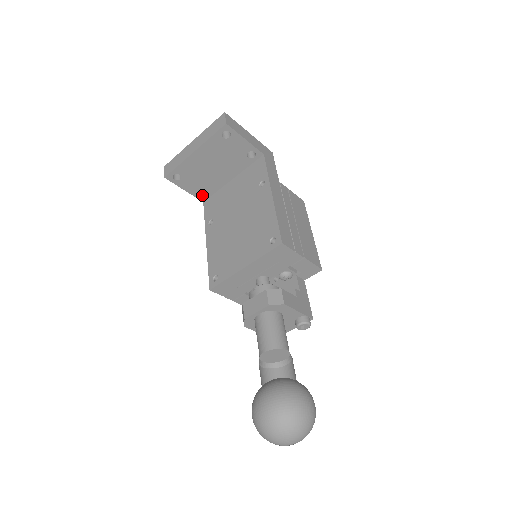
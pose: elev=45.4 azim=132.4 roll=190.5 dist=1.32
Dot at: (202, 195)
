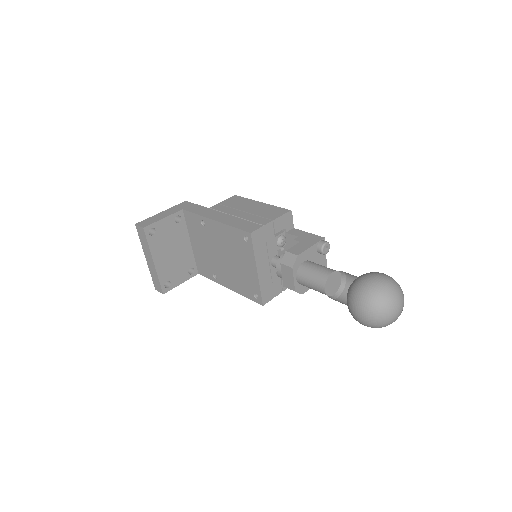
Dot at: (192, 272)
